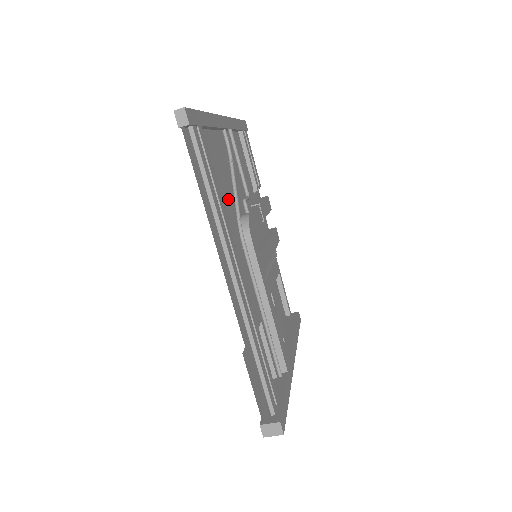
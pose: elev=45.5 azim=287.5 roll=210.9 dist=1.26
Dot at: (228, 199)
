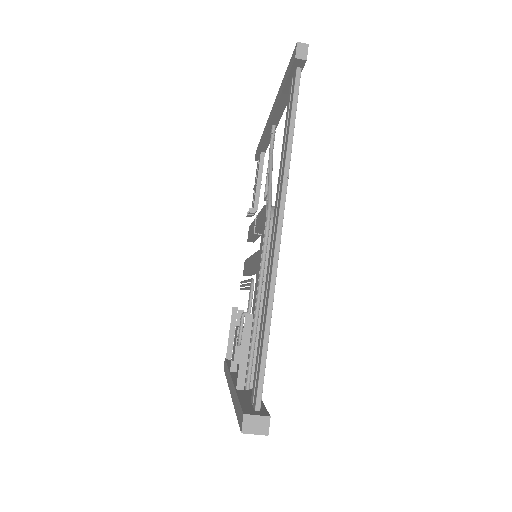
Dot at: occluded
